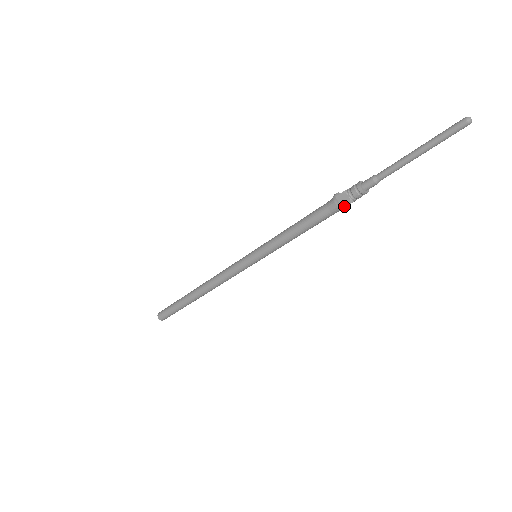
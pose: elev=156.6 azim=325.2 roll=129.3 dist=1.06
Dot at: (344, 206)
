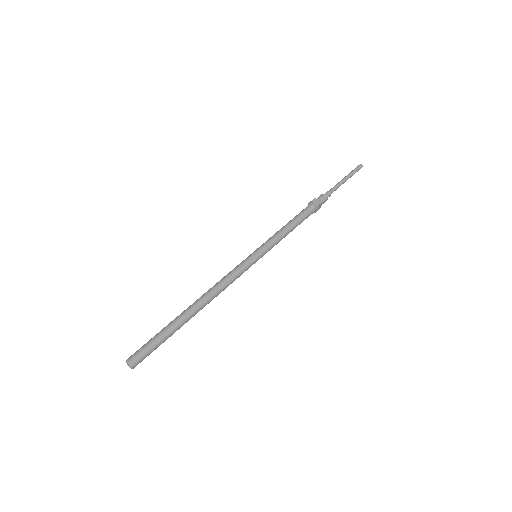
Dot at: (318, 204)
